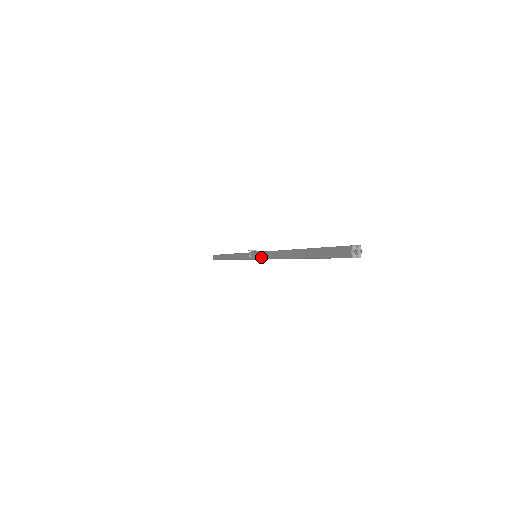
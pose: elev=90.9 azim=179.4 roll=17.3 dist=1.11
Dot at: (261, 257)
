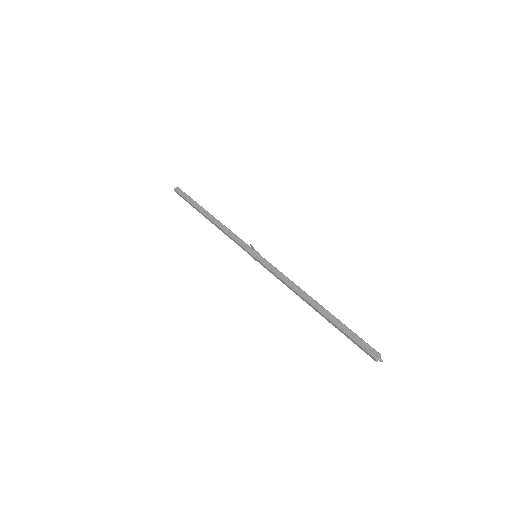
Dot at: (268, 266)
